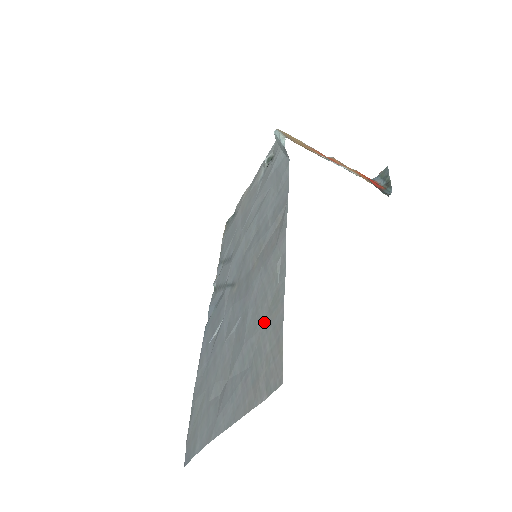
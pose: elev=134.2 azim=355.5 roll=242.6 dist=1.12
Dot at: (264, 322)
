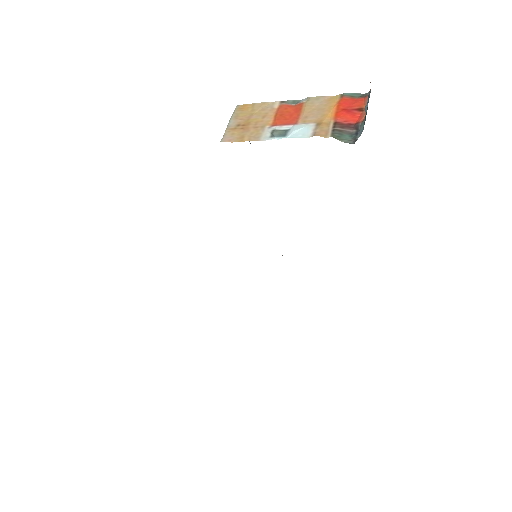
Dot at: occluded
